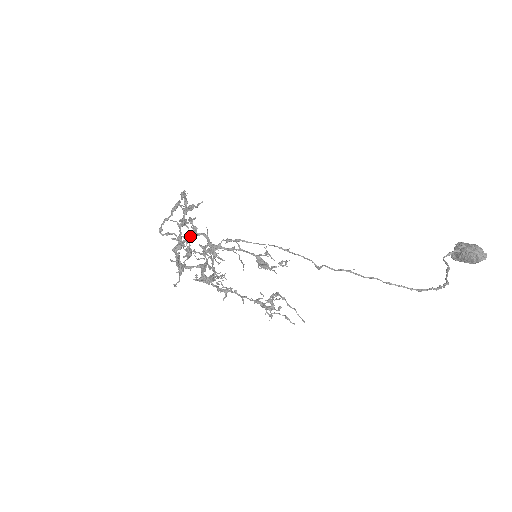
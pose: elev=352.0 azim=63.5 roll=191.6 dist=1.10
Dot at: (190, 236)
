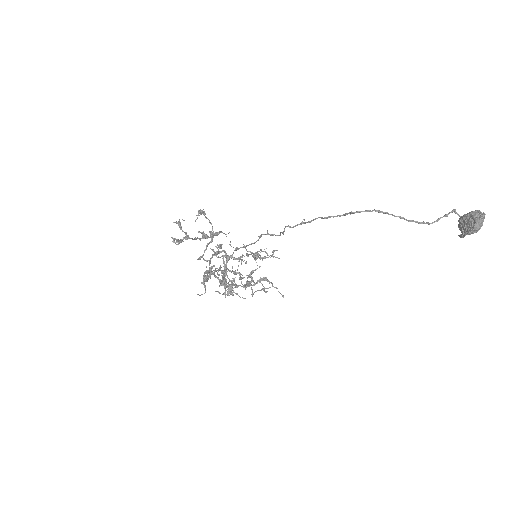
Dot at: occluded
